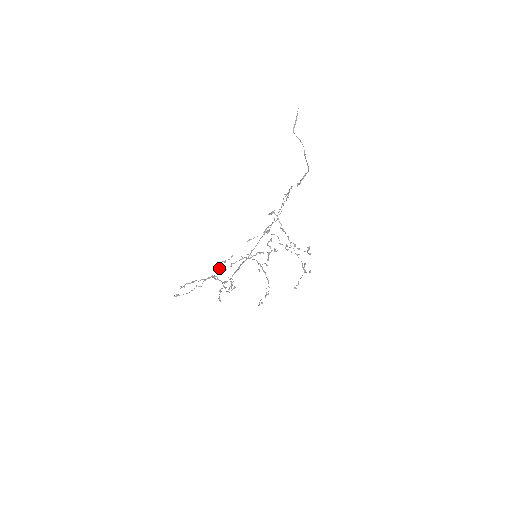
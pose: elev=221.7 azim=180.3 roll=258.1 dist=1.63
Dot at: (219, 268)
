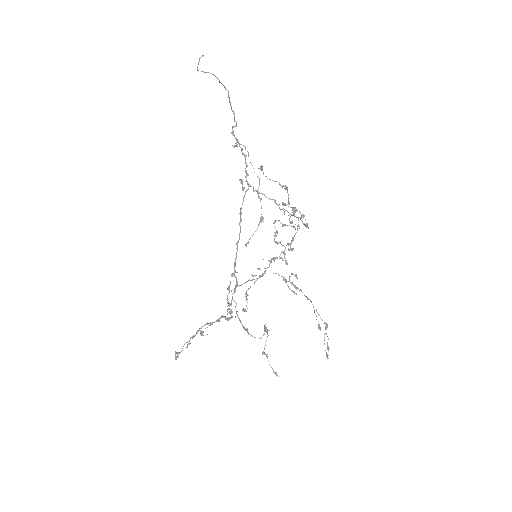
Dot at: (231, 305)
